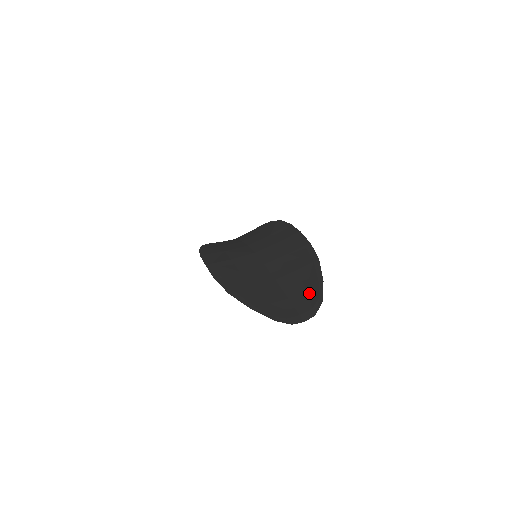
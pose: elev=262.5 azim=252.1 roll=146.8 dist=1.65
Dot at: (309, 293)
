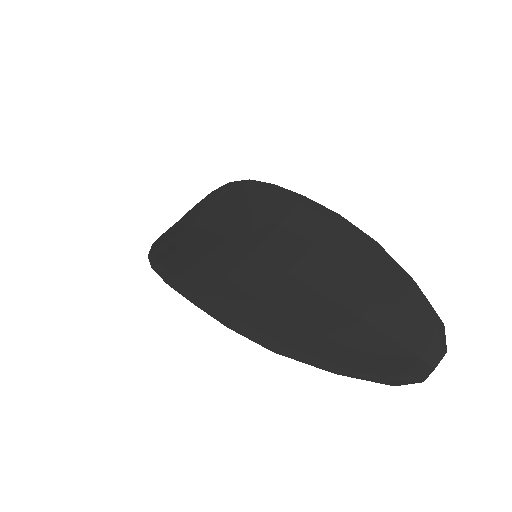
Dot at: (407, 311)
